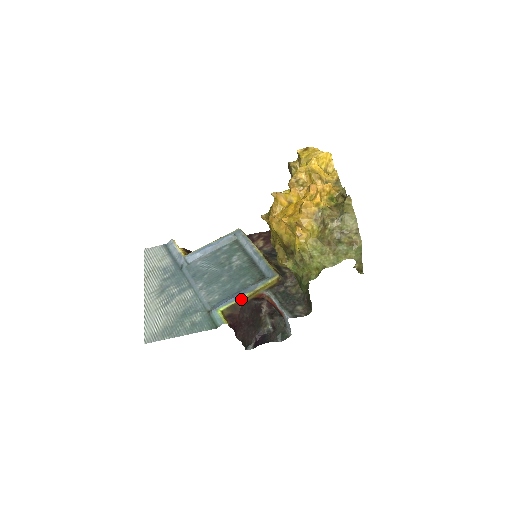
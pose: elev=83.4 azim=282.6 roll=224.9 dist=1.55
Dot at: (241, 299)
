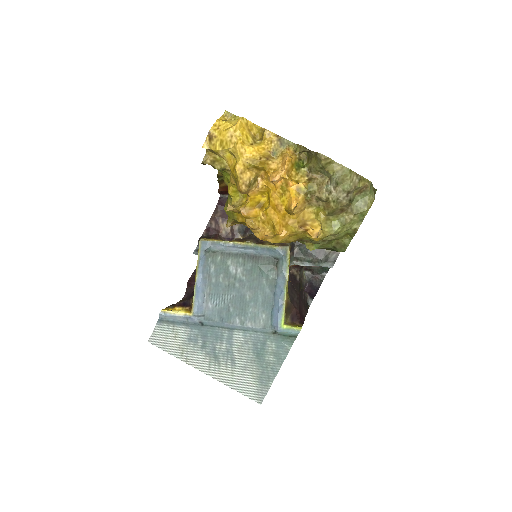
Dot at: (286, 298)
